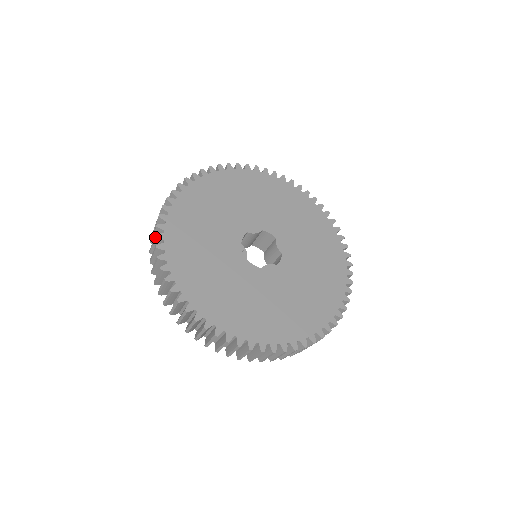
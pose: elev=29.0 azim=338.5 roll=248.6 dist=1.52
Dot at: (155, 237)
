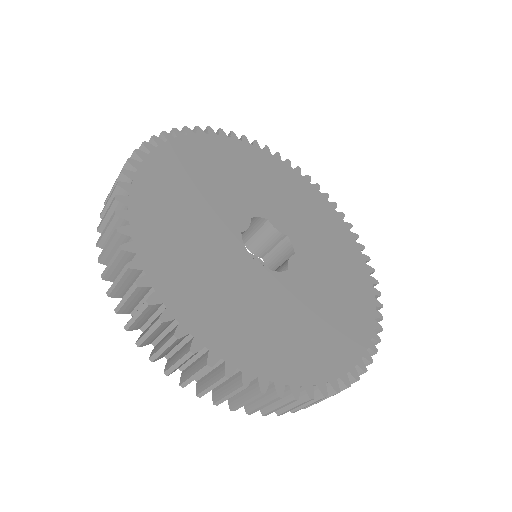
Dot at: (161, 323)
